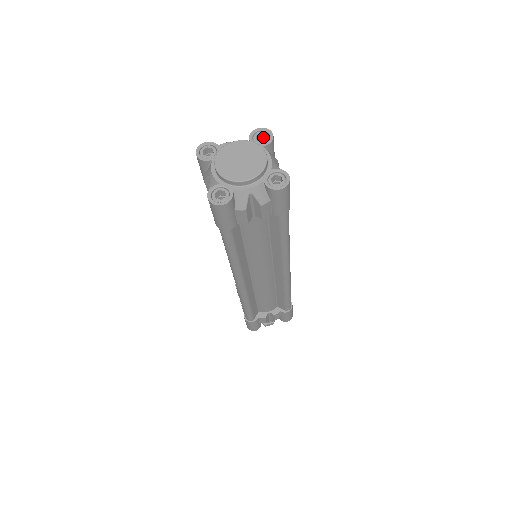
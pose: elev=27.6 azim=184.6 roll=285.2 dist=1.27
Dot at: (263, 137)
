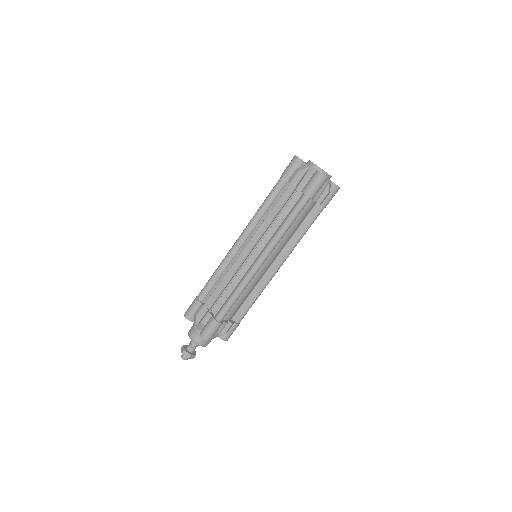
Dot at: occluded
